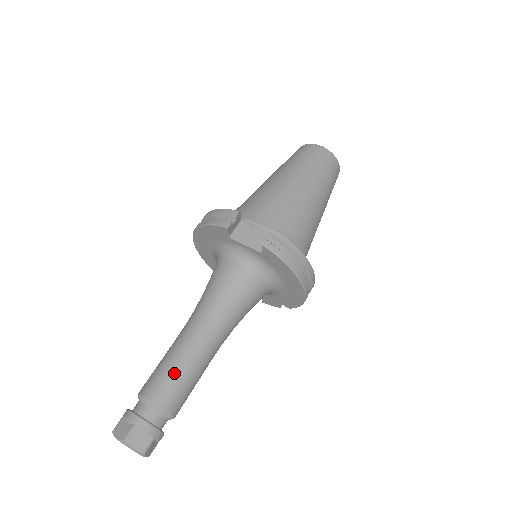
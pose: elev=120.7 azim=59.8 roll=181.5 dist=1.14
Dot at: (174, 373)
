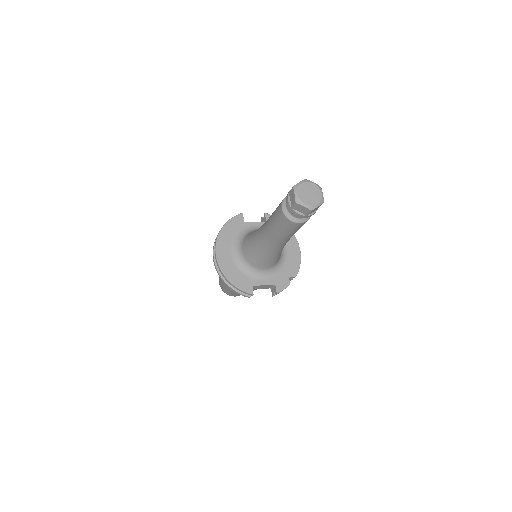
Dot at: occluded
